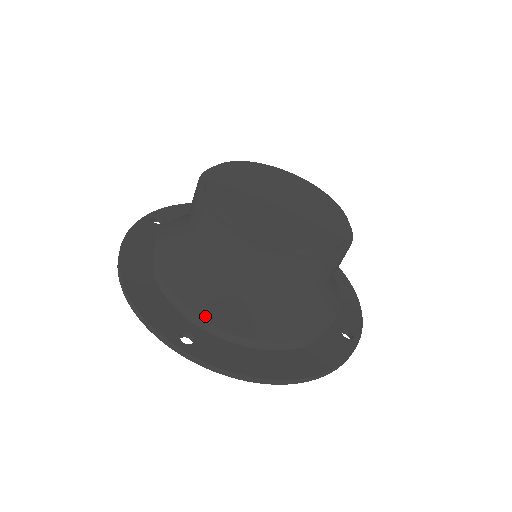
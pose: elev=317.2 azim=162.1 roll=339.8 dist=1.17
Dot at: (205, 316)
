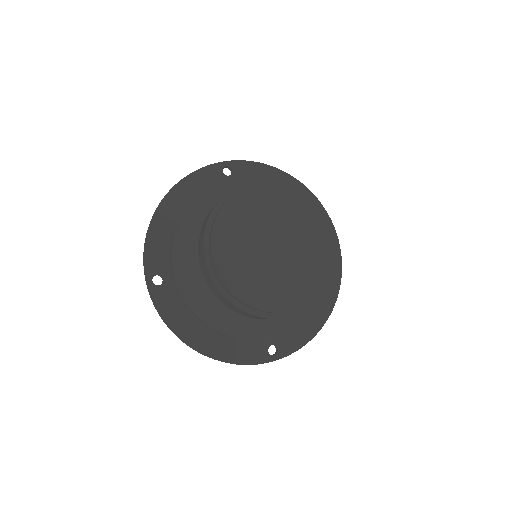
Dot at: (176, 276)
